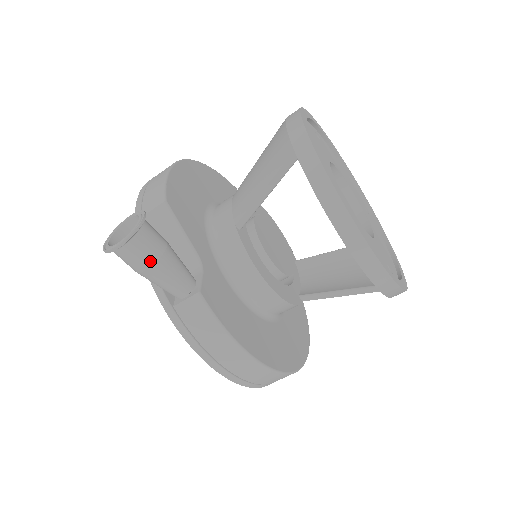
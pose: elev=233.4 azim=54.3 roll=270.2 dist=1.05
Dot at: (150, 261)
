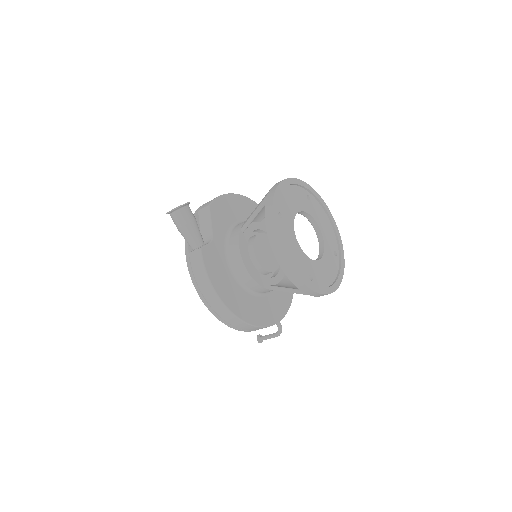
Dot at: (182, 223)
